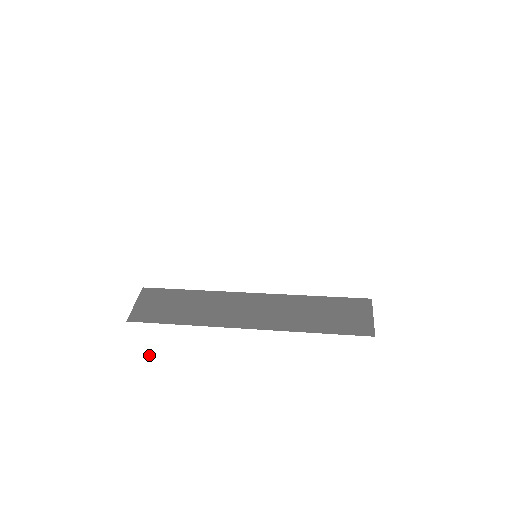
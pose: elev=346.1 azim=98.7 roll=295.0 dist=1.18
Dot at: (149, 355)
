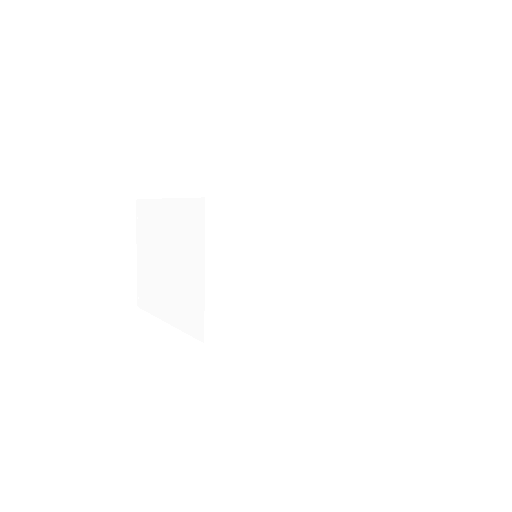
Dot at: (143, 258)
